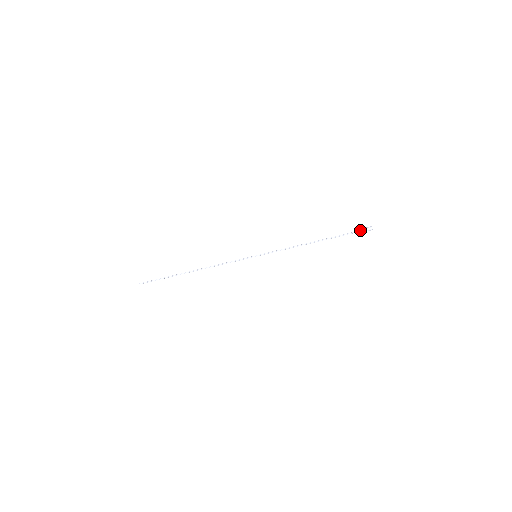
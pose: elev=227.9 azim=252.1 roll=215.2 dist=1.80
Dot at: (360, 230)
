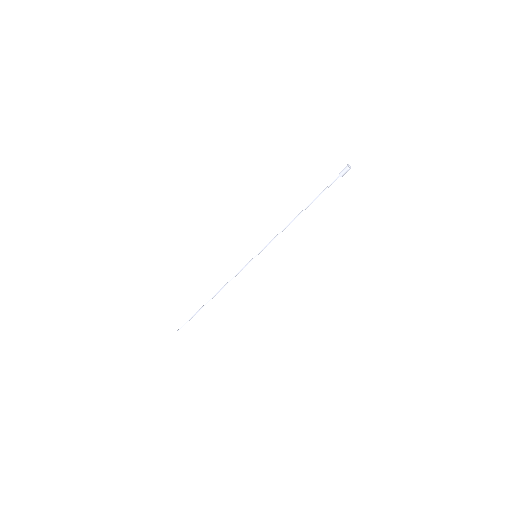
Dot at: occluded
